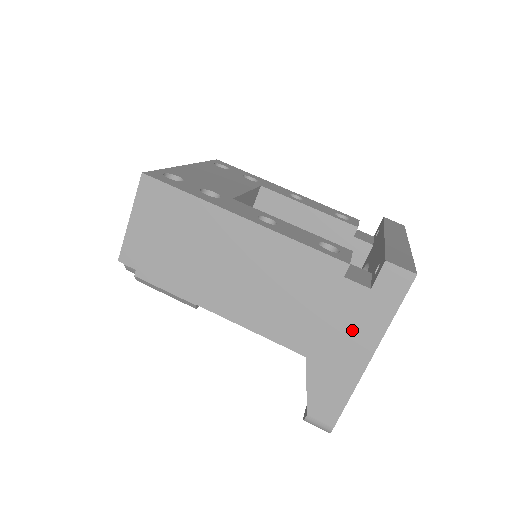
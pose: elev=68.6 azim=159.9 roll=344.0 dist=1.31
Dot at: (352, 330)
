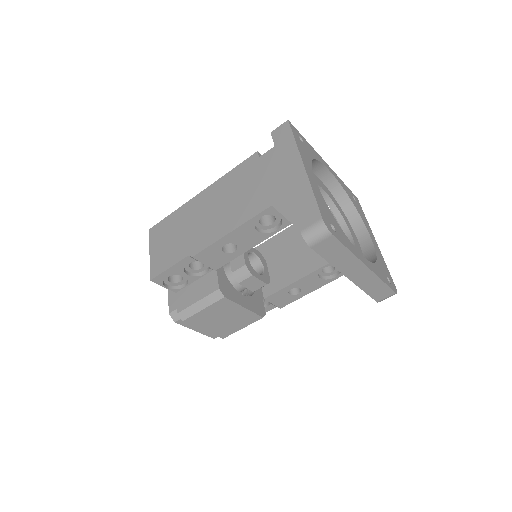
Dot at: (282, 168)
